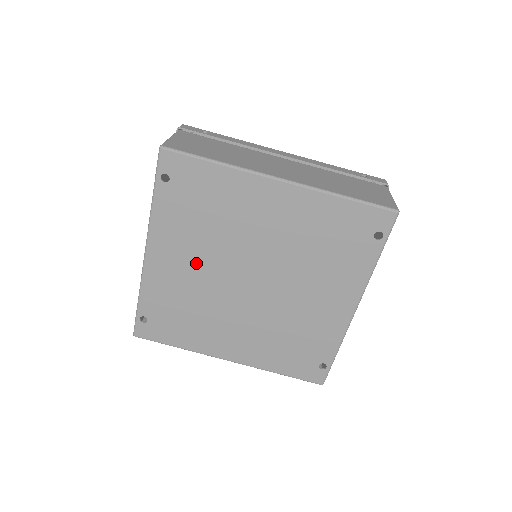
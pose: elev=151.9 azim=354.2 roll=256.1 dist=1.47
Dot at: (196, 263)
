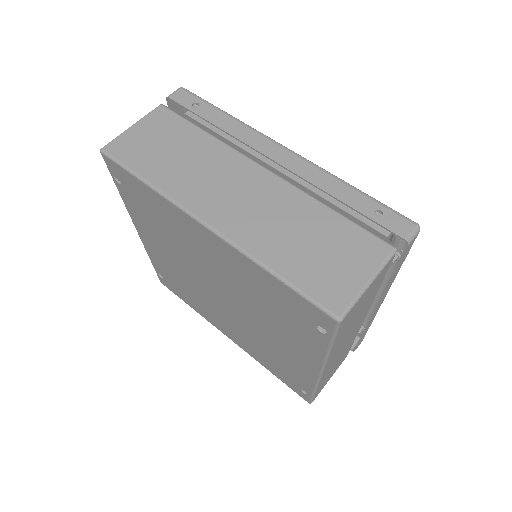
Dot at: (173, 258)
